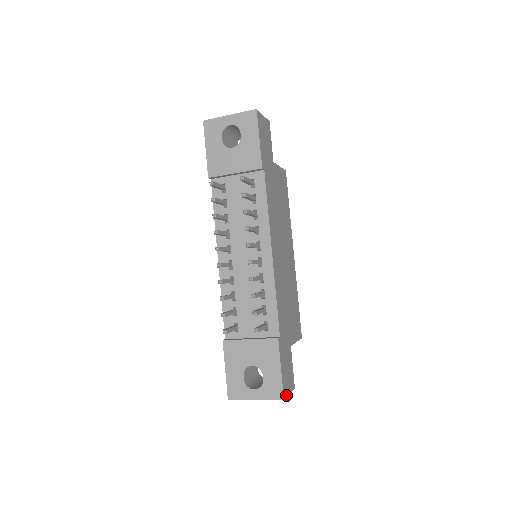
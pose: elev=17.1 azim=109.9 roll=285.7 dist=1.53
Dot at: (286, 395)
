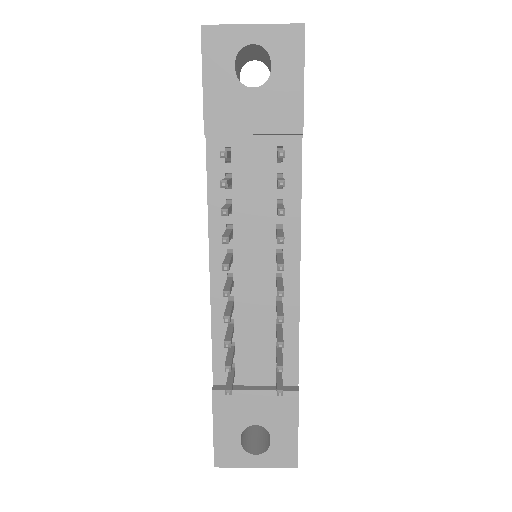
Dot at: occluded
